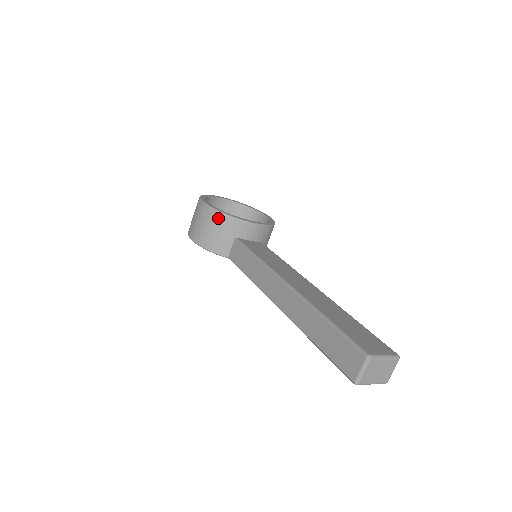
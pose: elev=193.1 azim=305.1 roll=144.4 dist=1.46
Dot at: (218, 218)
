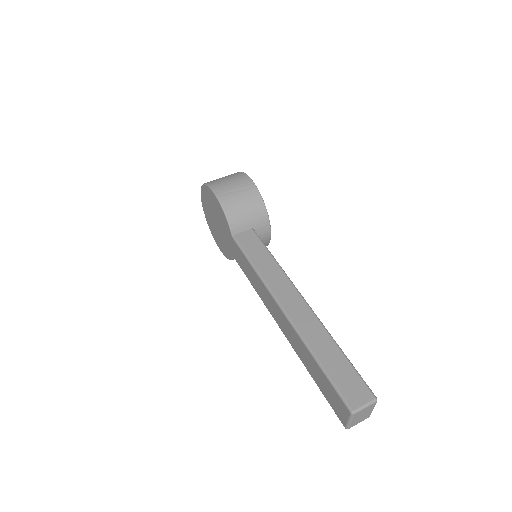
Dot at: (258, 202)
